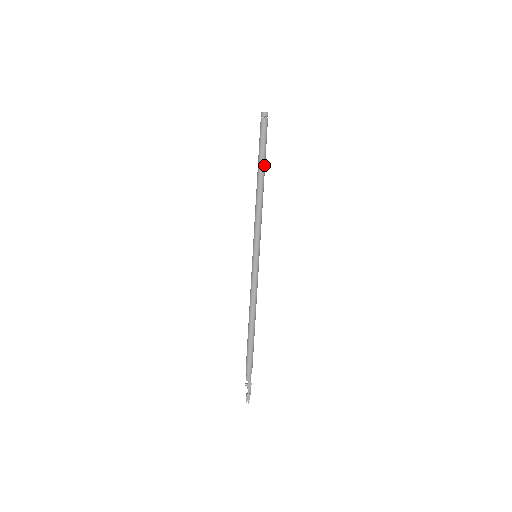
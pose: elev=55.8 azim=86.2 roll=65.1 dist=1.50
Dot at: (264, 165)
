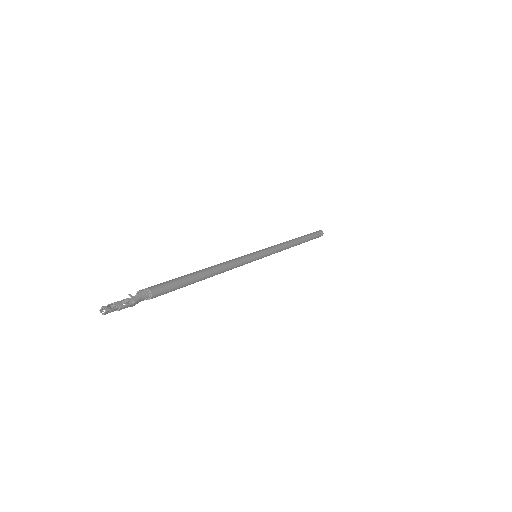
Dot at: (305, 240)
